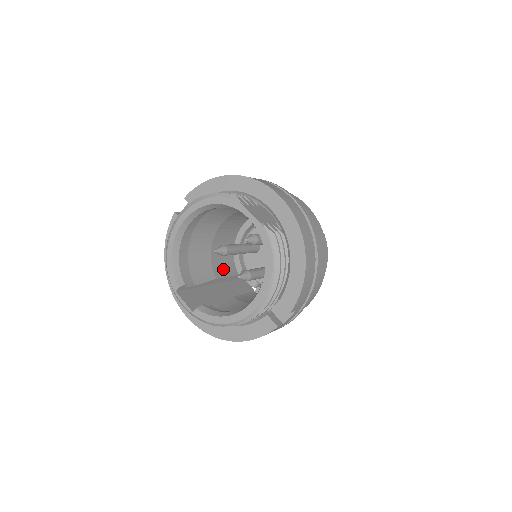
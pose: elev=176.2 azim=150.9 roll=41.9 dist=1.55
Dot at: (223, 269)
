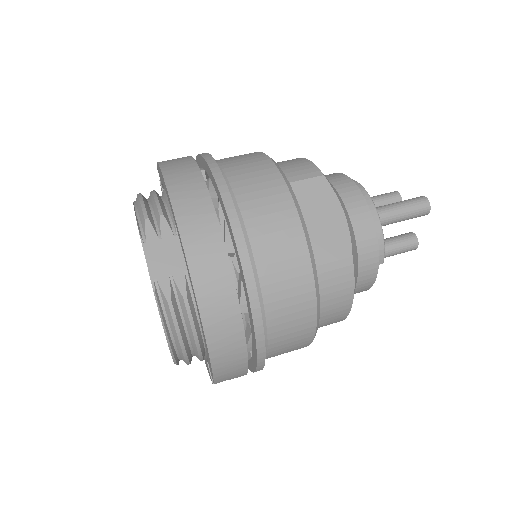
Dot at: occluded
